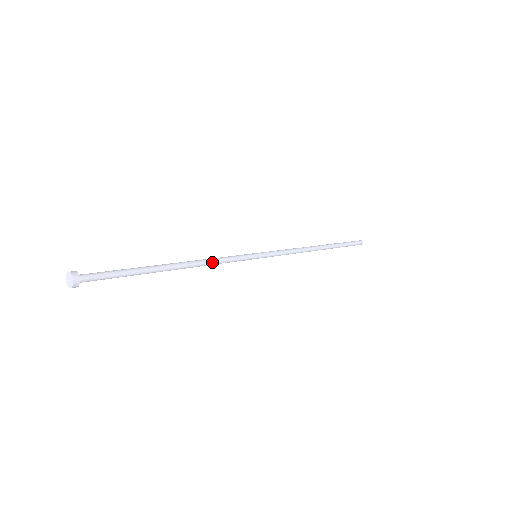
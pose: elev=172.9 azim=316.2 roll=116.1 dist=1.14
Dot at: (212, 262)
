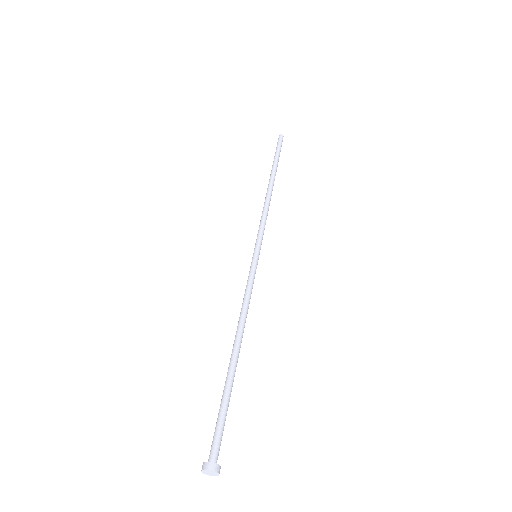
Dot at: occluded
